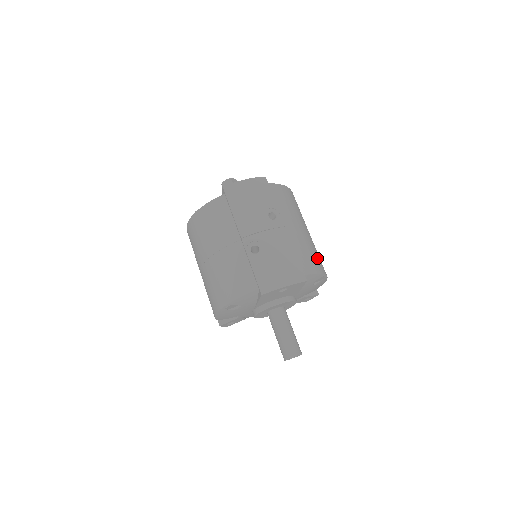
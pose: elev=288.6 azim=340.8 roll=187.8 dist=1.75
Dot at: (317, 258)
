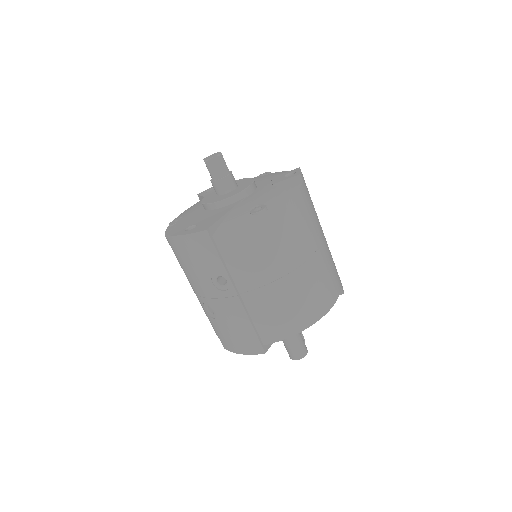
Dot at: (295, 313)
